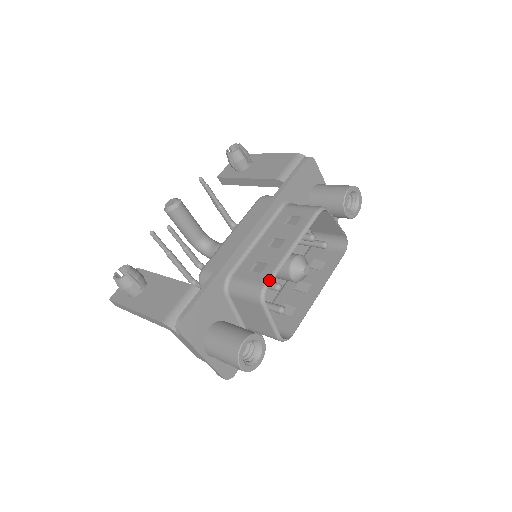
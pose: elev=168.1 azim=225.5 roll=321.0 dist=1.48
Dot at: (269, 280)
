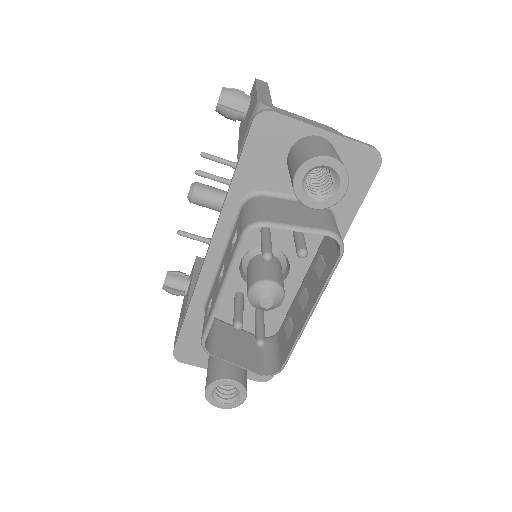
Dot at: (204, 334)
